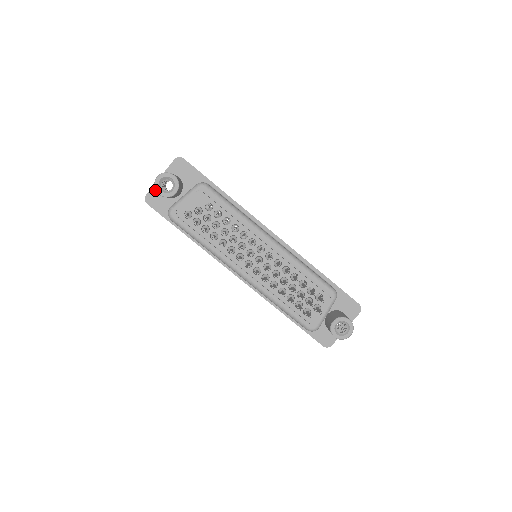
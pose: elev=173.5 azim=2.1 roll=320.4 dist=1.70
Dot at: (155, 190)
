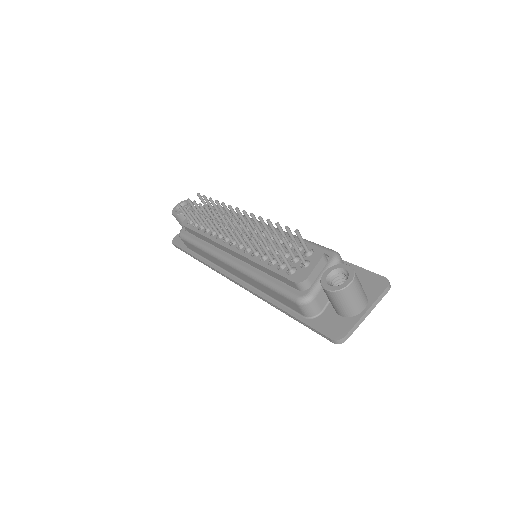
Dot at: occluded
